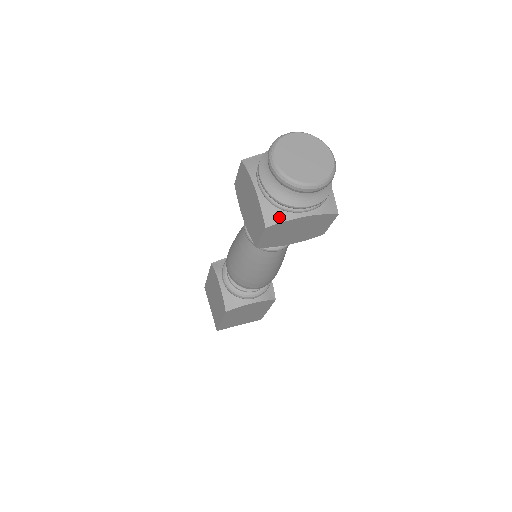
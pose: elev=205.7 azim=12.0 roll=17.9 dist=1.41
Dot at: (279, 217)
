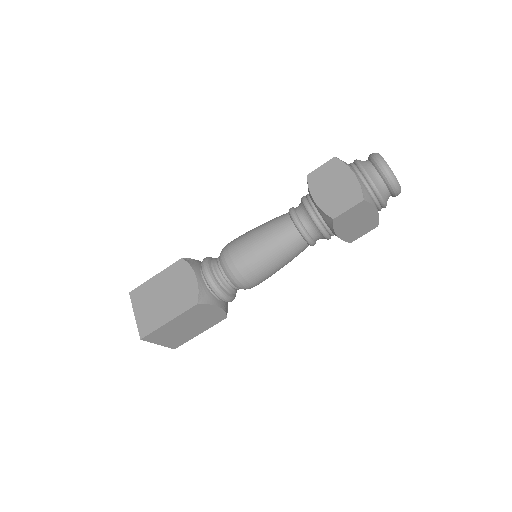
Dot at: (369, 199)
